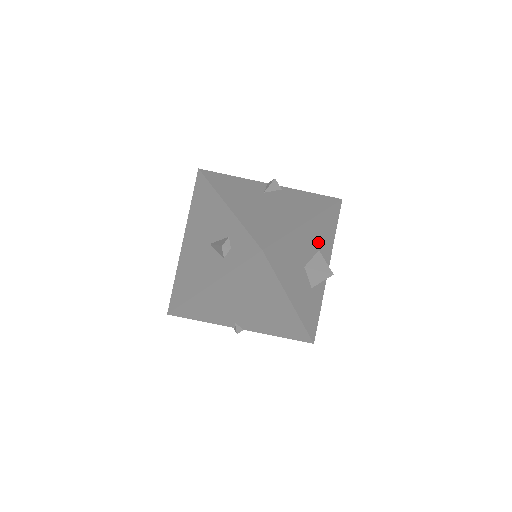
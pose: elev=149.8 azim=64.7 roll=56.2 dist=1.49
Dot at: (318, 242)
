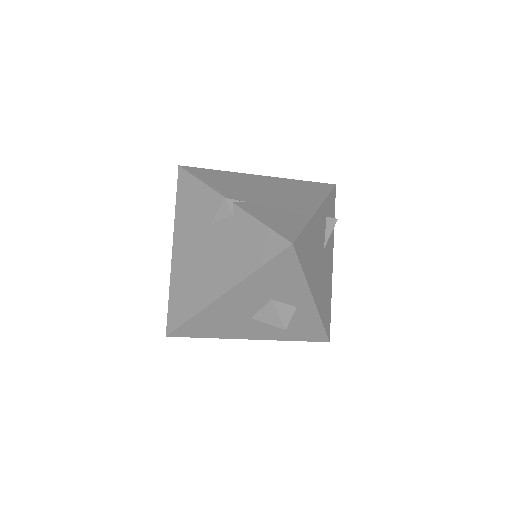
Dot at: (264, 295)
